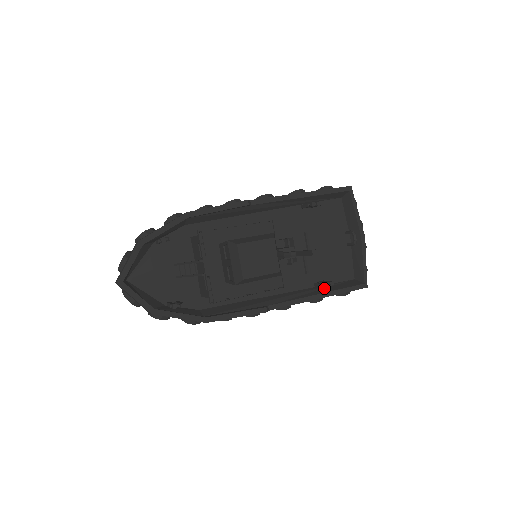
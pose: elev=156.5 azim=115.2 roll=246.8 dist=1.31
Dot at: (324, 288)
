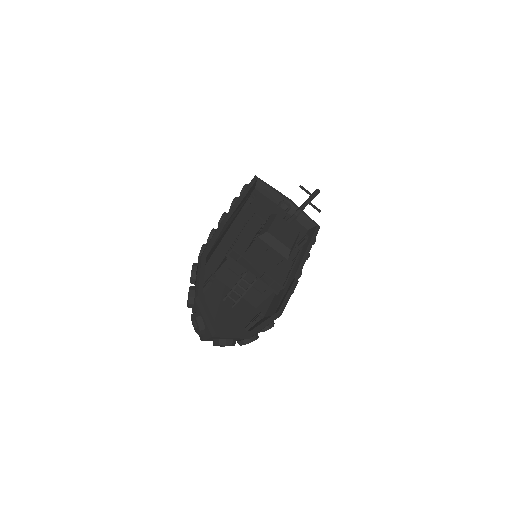
Dot at: (303, 246)
